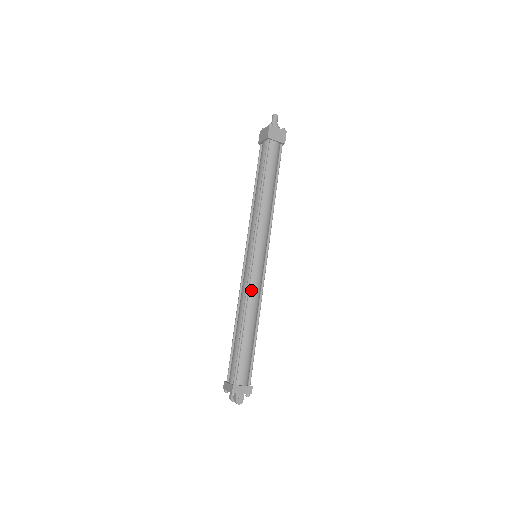
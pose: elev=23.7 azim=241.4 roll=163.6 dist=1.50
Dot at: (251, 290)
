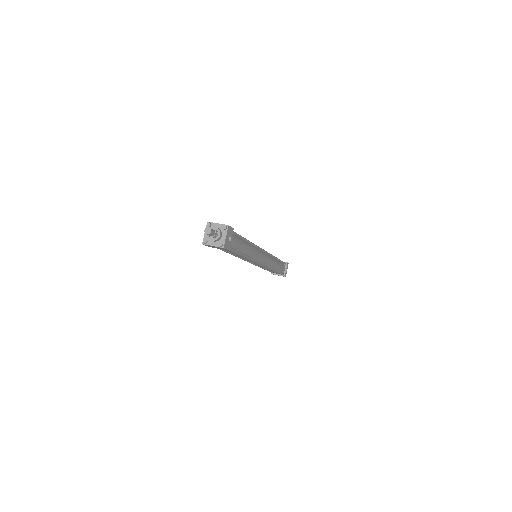
Dot at: occluded
